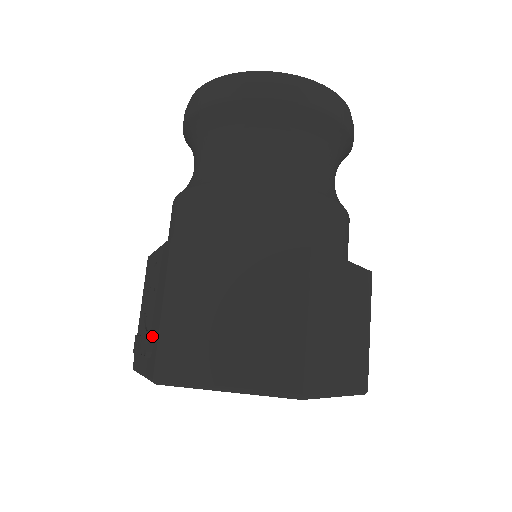
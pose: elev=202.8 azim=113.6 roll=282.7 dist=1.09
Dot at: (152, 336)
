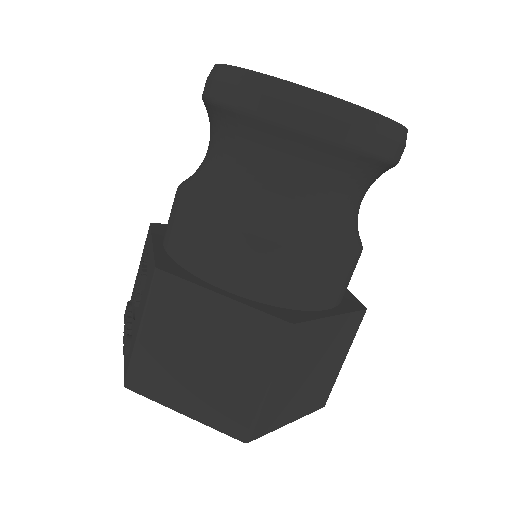
Dot at: (132, 336)
